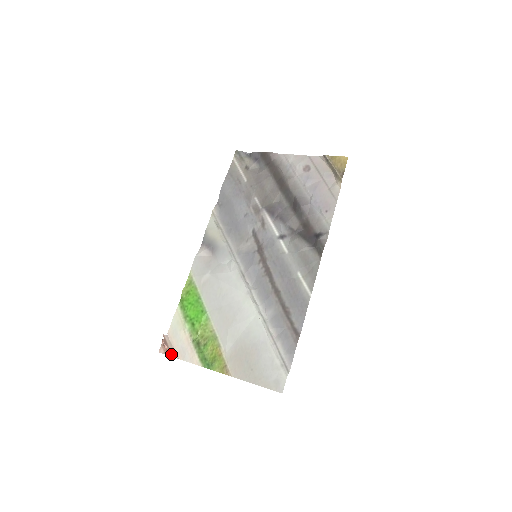
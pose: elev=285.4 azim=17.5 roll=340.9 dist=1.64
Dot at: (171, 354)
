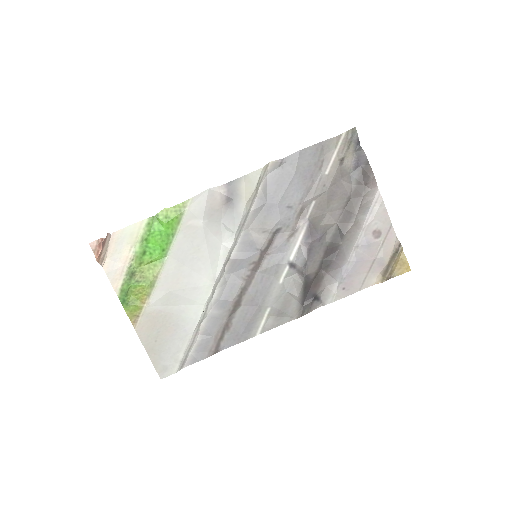
Dot at: (99, 259)
